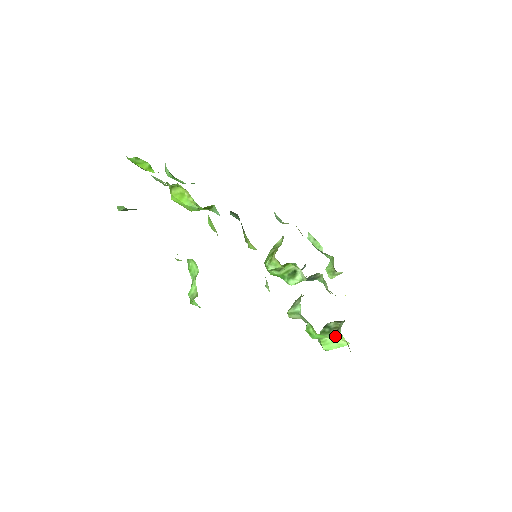
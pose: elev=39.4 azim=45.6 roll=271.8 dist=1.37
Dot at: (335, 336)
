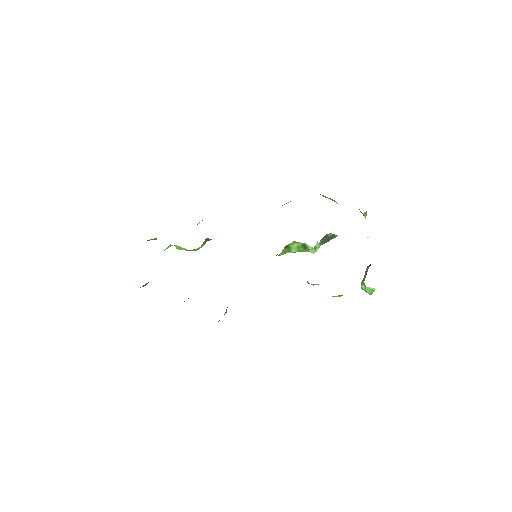
Dot at: (364, 284)
